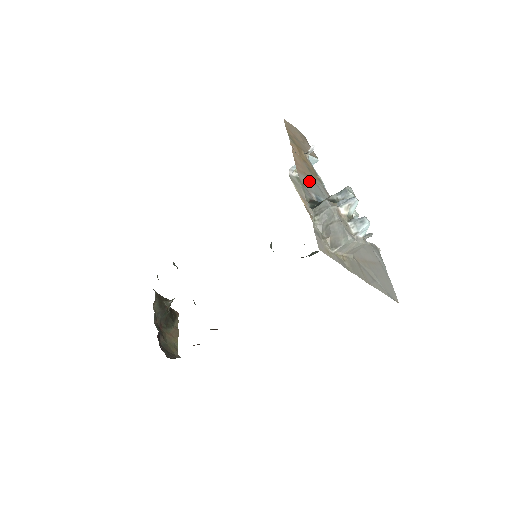
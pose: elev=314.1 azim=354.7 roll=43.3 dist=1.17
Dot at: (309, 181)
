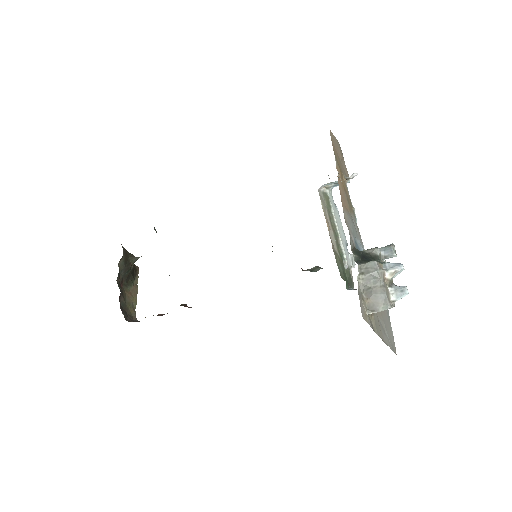
Dot at: (349, 219)
